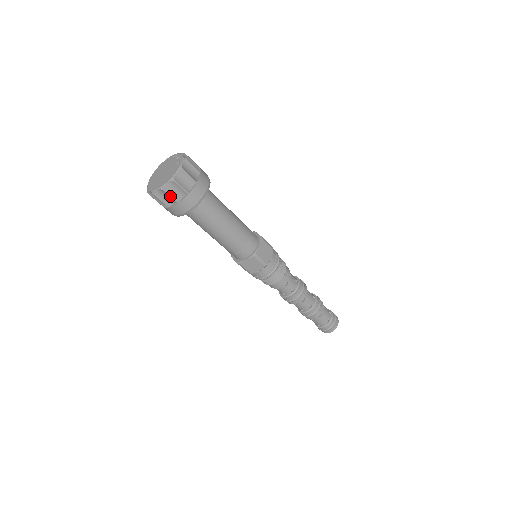
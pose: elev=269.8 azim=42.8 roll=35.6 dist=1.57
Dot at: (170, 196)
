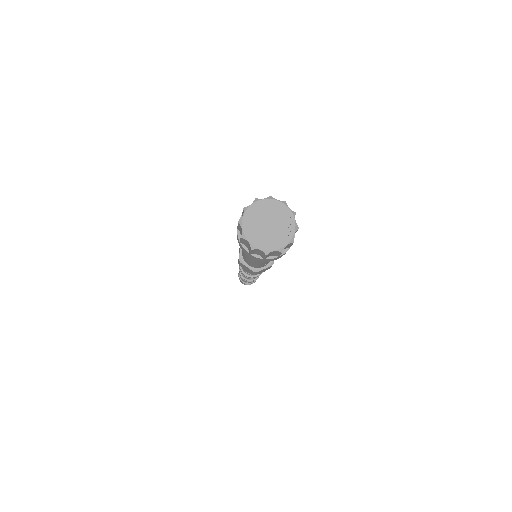
Dot at: (251, 251)
